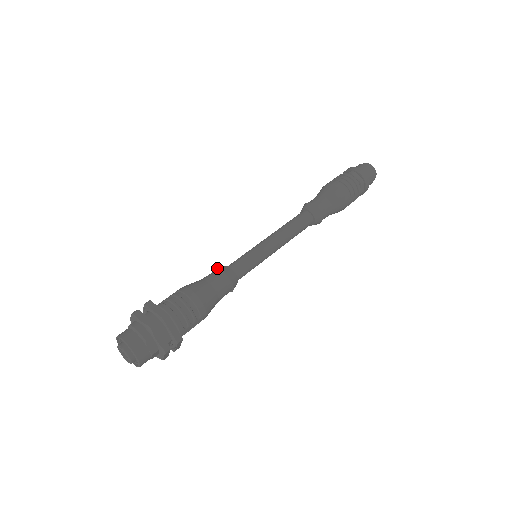
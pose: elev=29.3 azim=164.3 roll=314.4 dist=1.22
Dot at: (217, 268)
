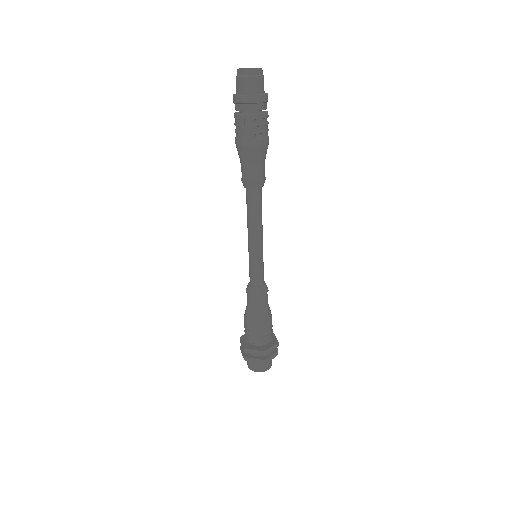
Dot at: (261, 296)
